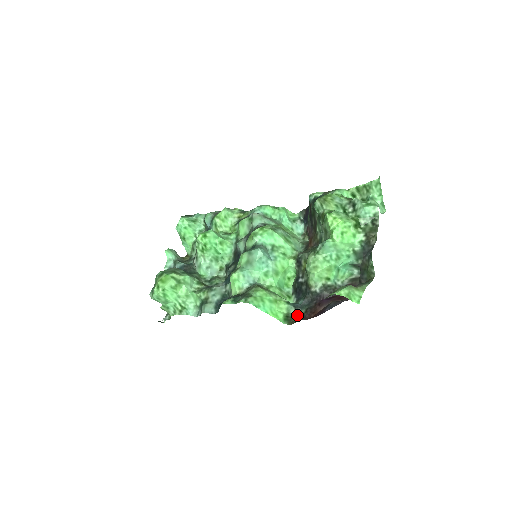
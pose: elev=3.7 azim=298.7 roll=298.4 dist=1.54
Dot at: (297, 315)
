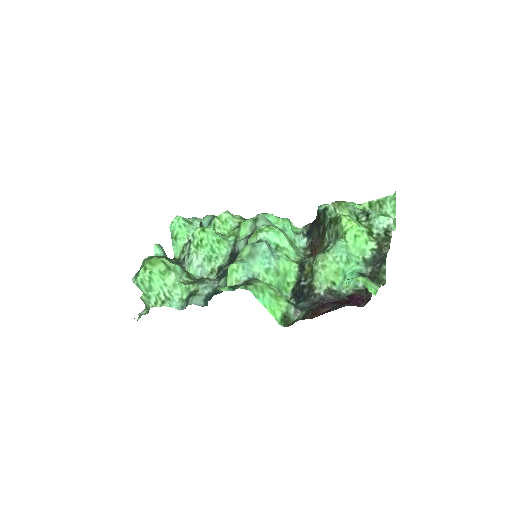
Dot at: (296, 317)
